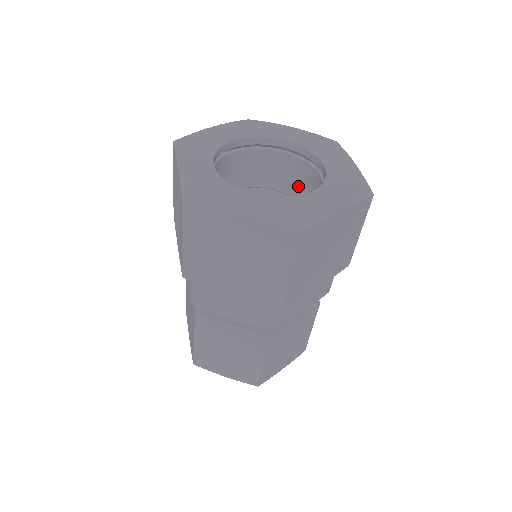
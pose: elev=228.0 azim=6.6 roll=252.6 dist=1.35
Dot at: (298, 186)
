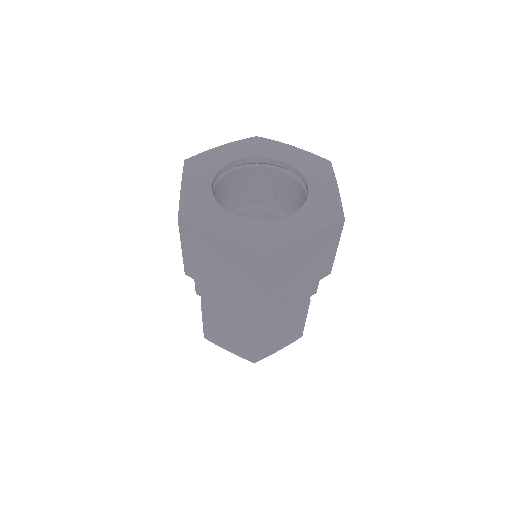
Dot at: (255, 186)
